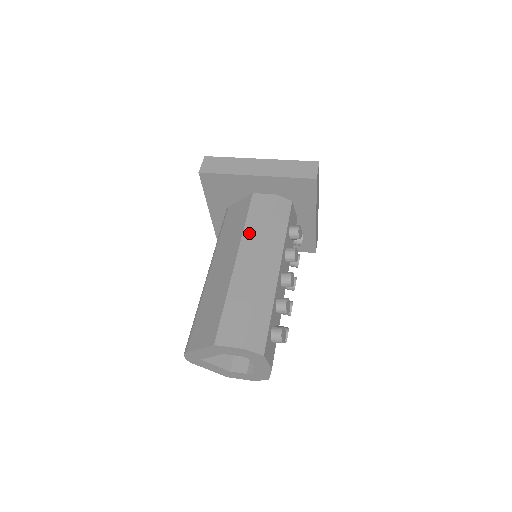
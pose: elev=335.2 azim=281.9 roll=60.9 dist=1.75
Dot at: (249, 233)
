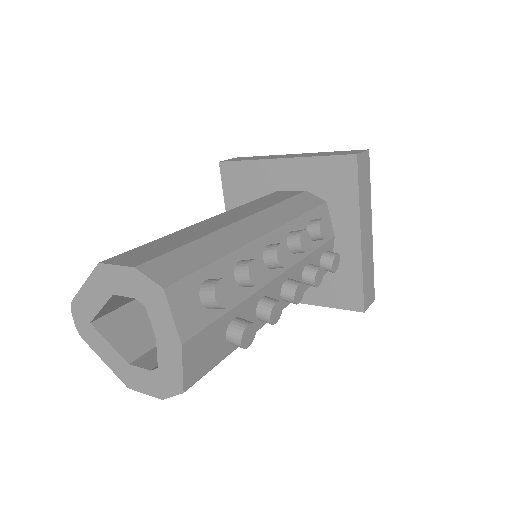
Dot at: (247, 206)
